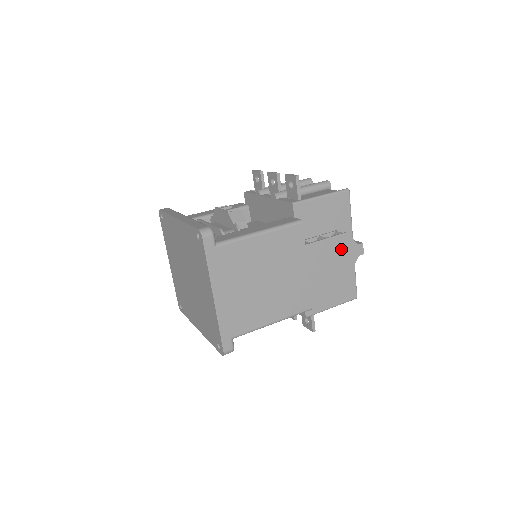
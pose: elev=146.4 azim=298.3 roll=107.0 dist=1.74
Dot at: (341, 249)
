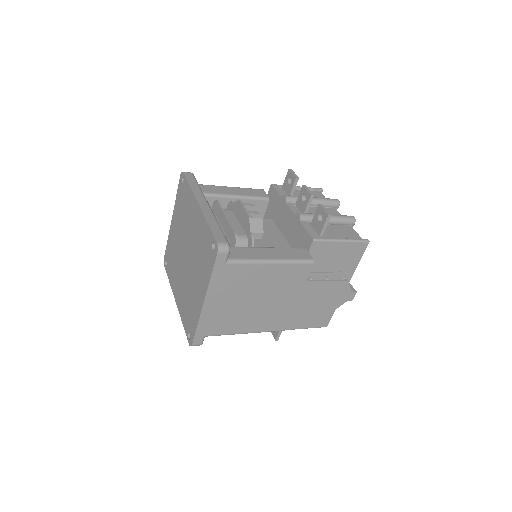
Dot at: (335, 292)
